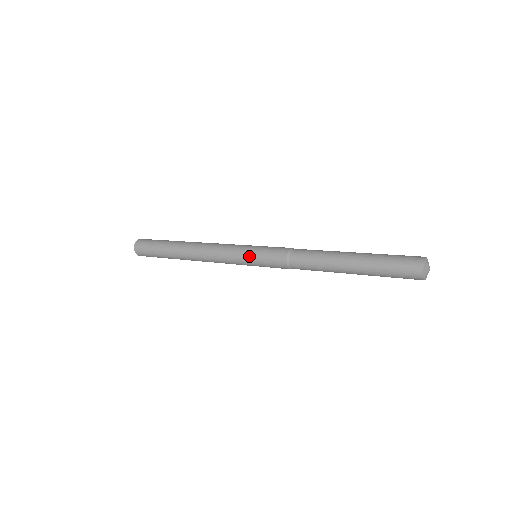
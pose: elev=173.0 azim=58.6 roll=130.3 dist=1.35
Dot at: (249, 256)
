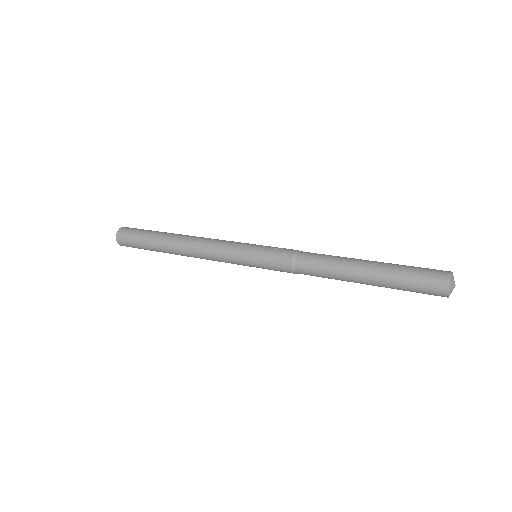
Dot at: (250, 265)
